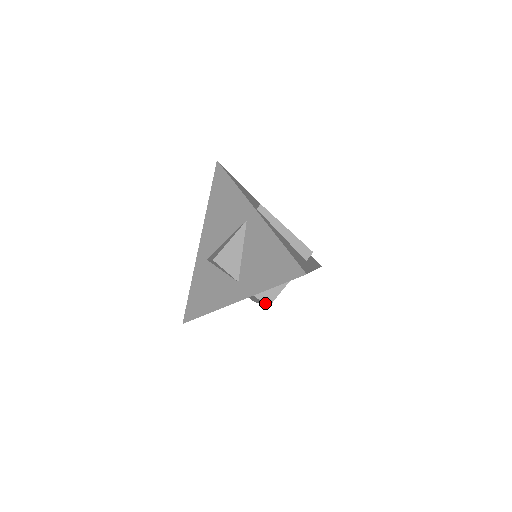
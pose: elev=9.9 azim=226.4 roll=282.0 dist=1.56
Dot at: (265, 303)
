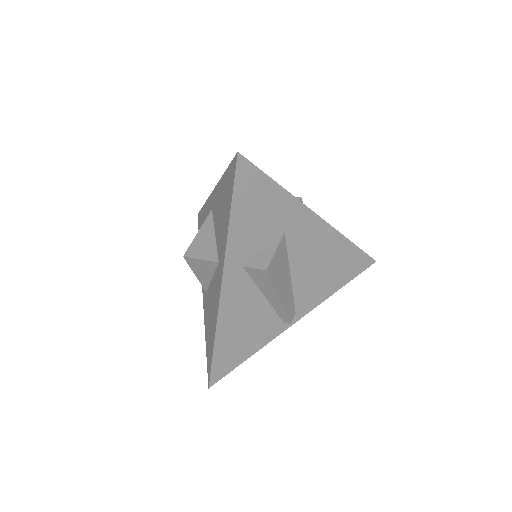
Dot at: (260, 268)
